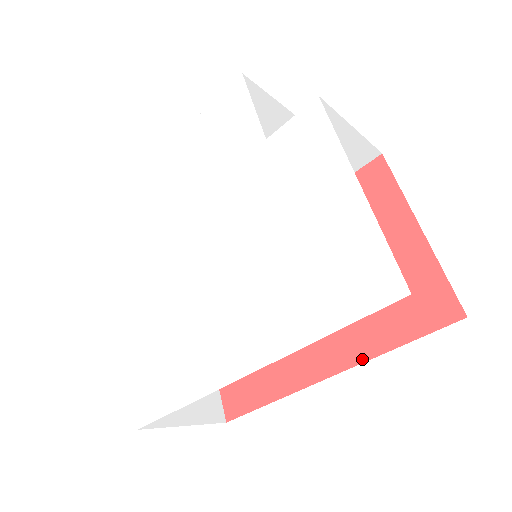
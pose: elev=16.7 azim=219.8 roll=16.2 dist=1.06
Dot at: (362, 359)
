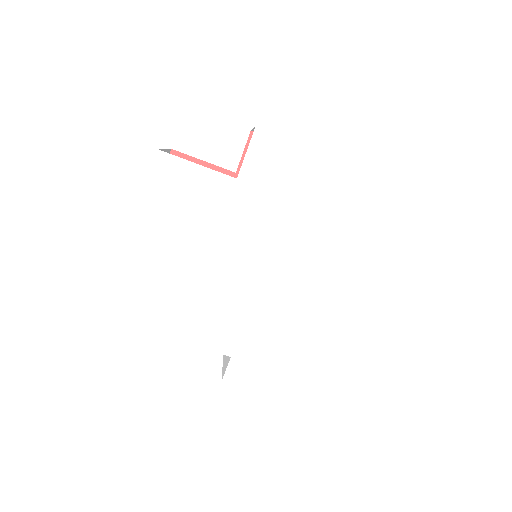
Dot at: occluded
